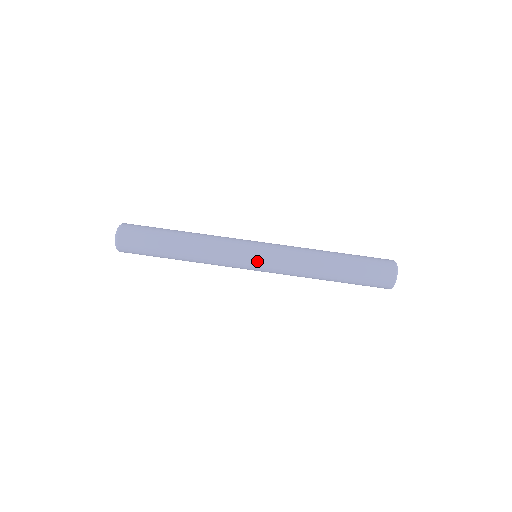
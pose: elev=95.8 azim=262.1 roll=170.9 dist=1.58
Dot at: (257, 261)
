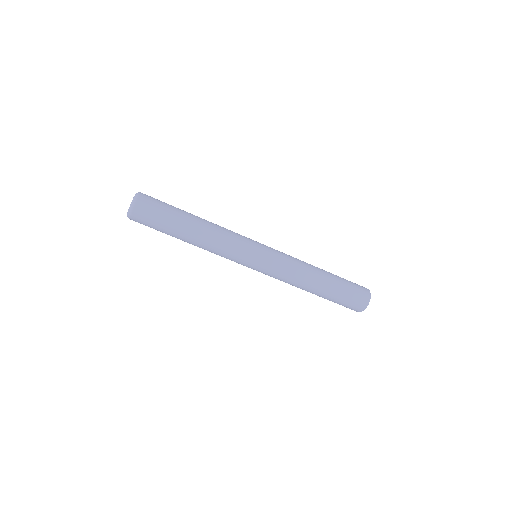
Dot at: (253, 269)
